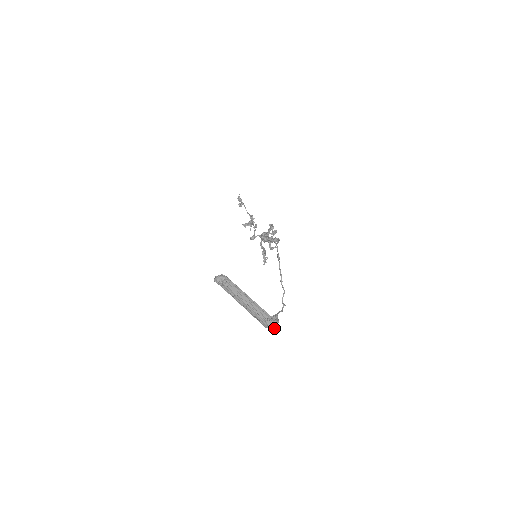
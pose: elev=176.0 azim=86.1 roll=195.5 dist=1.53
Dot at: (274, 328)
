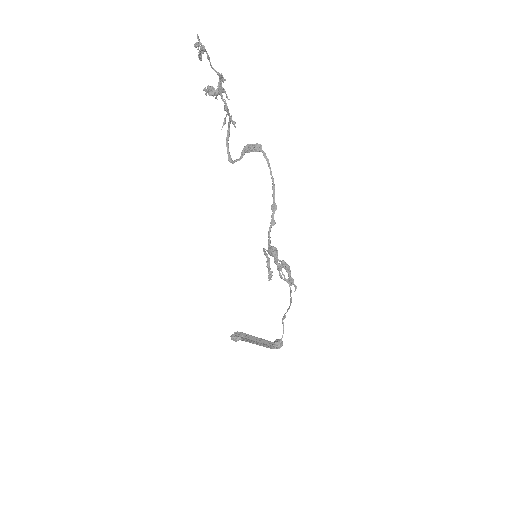
Dot at: occluded
